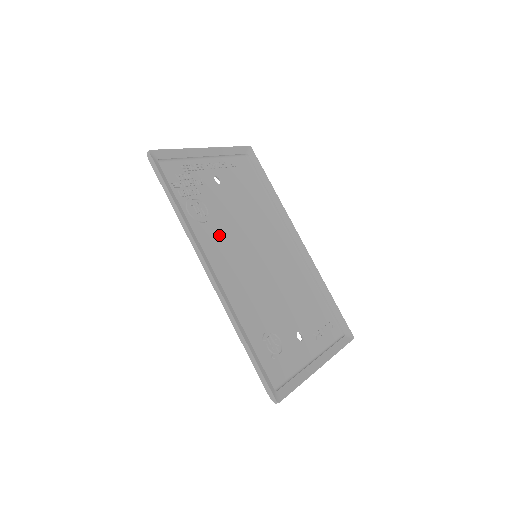
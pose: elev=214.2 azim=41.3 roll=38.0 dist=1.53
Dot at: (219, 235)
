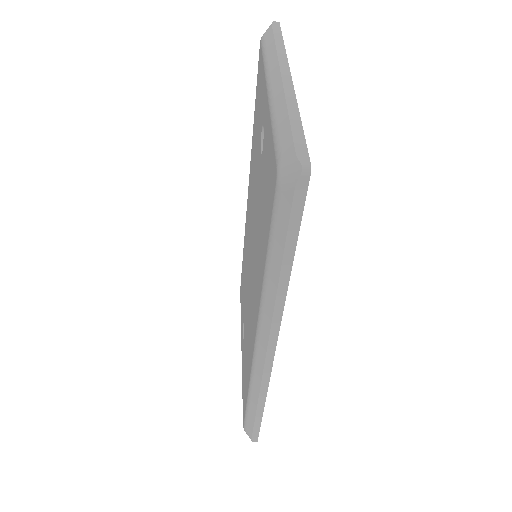
Dot at: occluded
